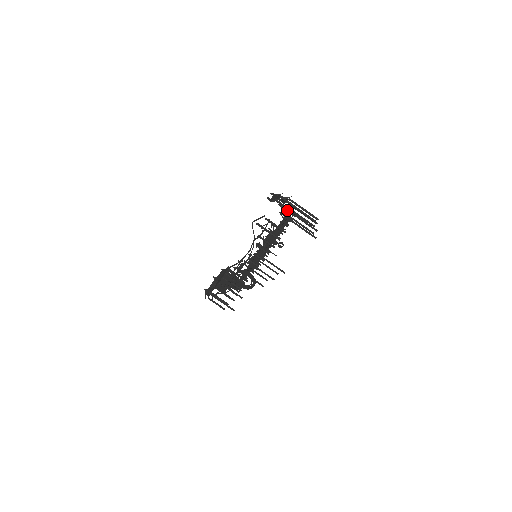
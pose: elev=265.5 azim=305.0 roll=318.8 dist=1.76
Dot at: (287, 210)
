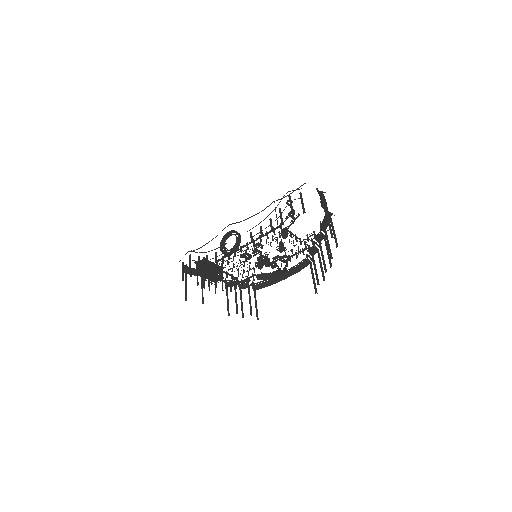
Dot at: (317, 245)
